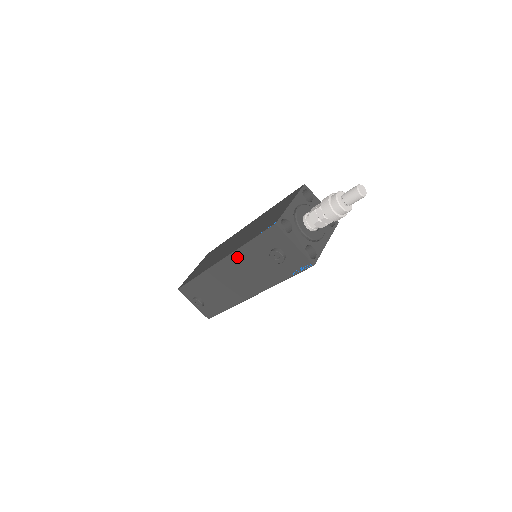
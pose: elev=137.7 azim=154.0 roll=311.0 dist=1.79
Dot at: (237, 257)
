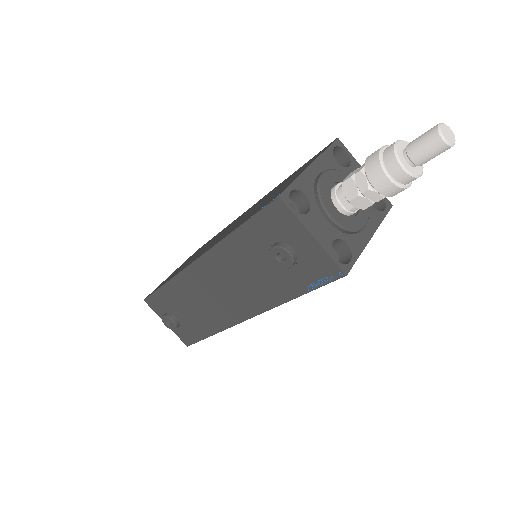
Dot at: (219, 255)
